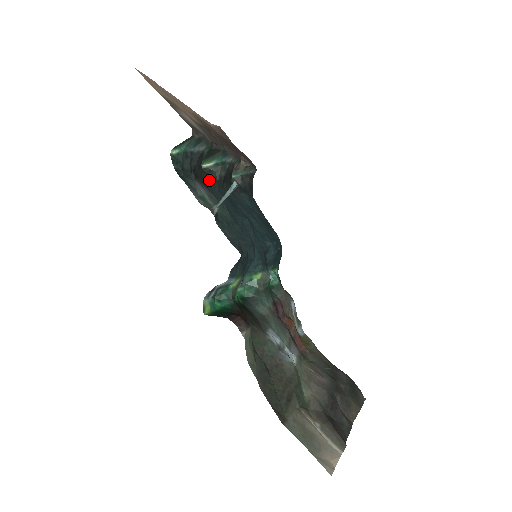
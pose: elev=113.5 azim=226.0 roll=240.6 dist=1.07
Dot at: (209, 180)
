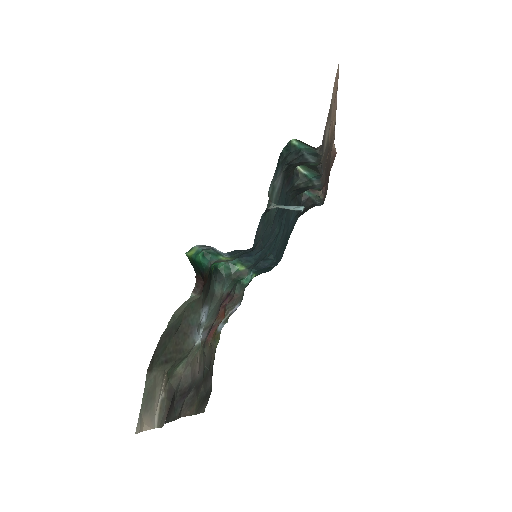
Dot at: (290, 179)
